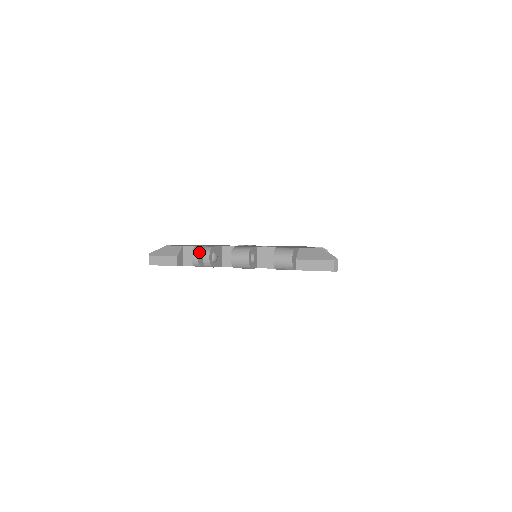
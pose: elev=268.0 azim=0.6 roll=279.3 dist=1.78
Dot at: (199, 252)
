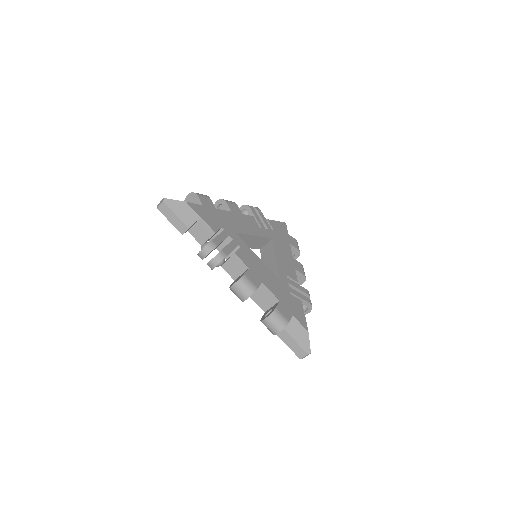
Dot at: (211, 251)
